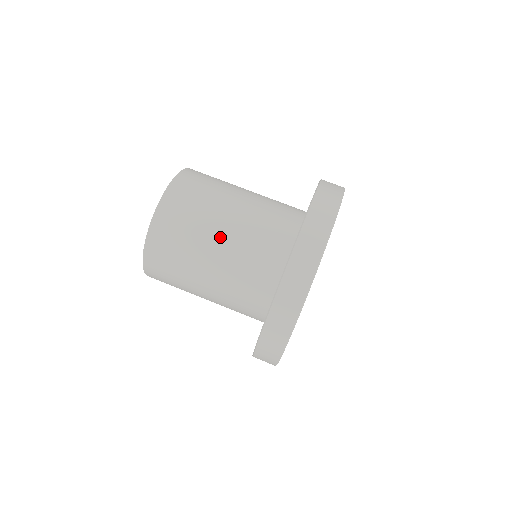
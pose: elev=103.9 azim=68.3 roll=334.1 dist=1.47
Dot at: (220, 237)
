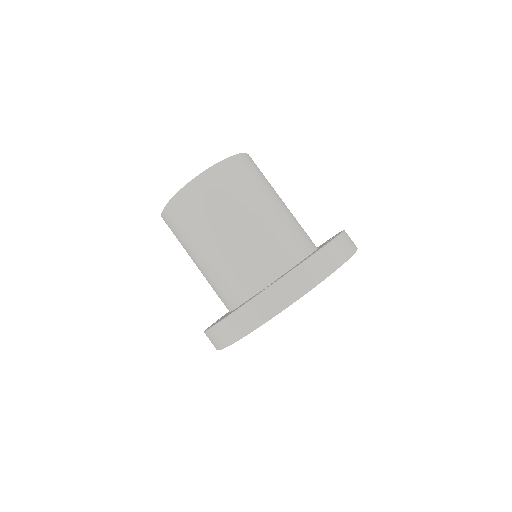
Dot at: (273, 204)
